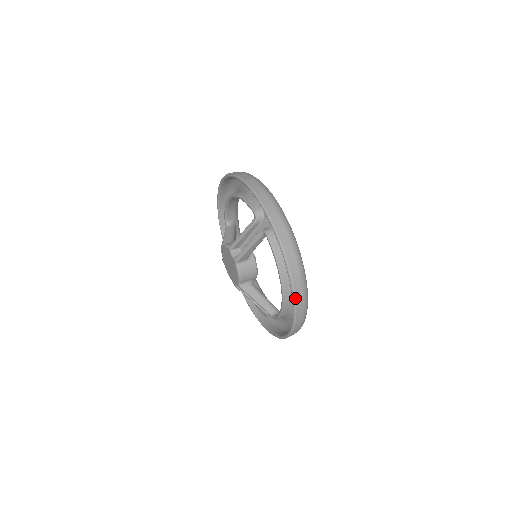
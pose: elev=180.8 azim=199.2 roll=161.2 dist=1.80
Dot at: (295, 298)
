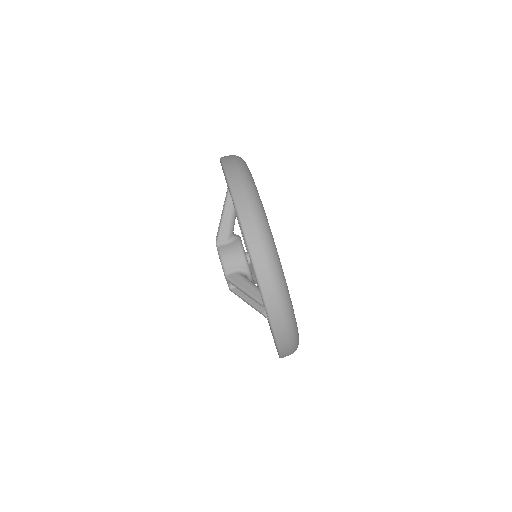
Dot at: (239, 212)
